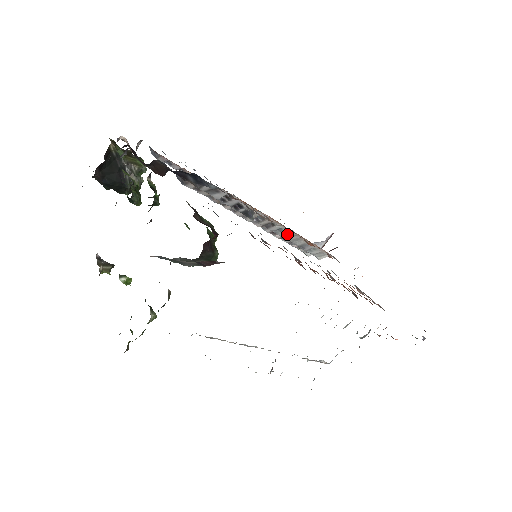
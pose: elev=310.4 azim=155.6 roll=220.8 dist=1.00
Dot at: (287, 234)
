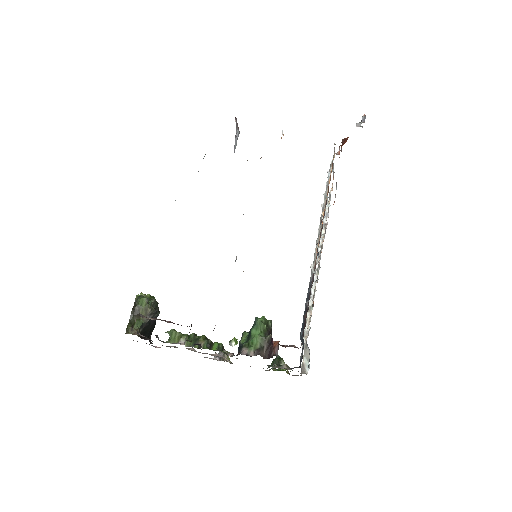
Dot at: occluded
